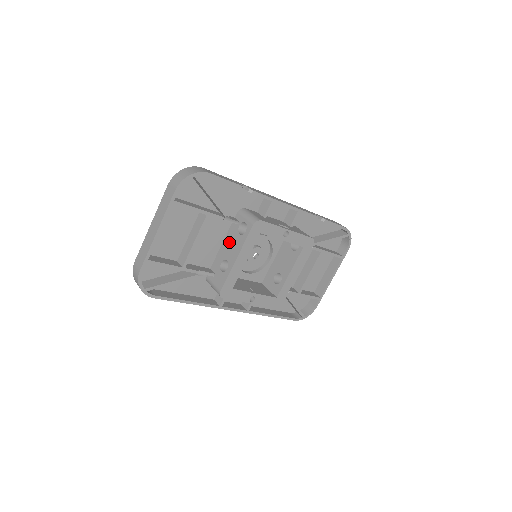
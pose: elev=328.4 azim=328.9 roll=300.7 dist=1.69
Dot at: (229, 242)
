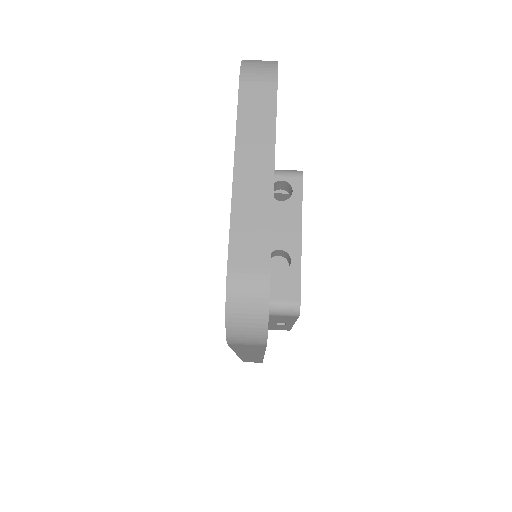
Dot at: occluded
